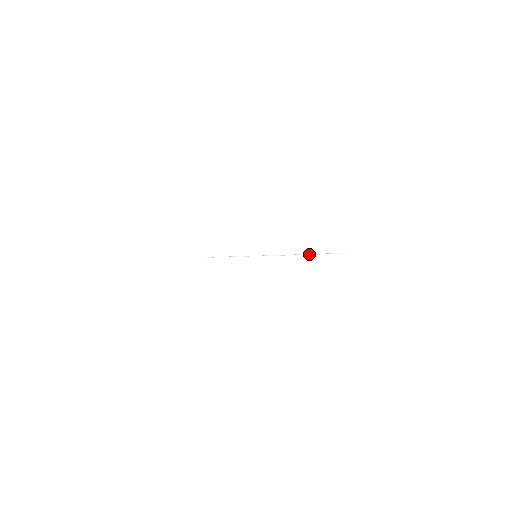
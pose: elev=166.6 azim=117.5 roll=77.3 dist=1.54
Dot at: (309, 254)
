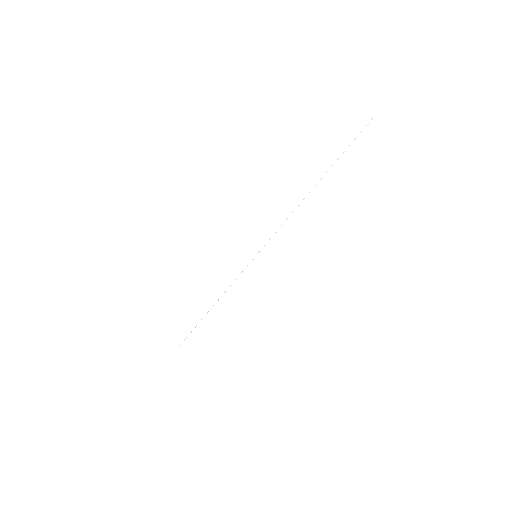
Dot at: occluded
